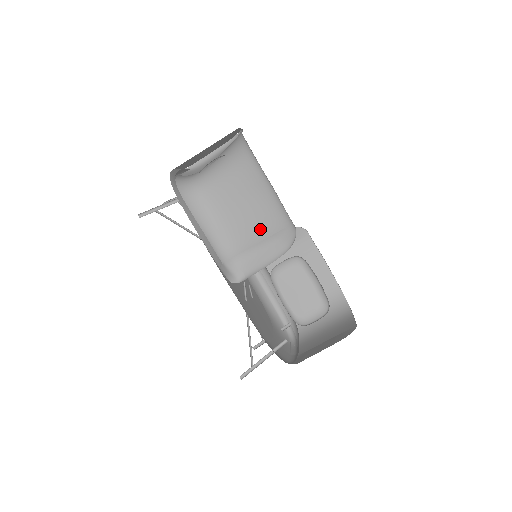
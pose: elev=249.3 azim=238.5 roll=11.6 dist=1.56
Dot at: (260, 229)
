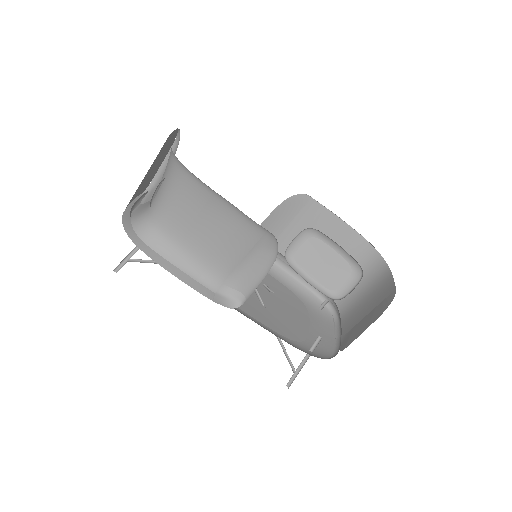
Dot at: (237, 245)
